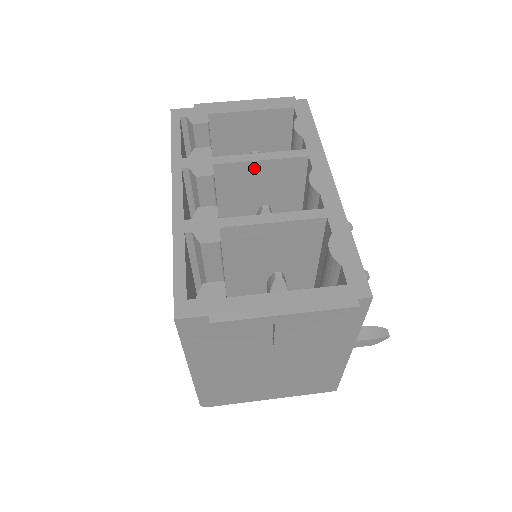
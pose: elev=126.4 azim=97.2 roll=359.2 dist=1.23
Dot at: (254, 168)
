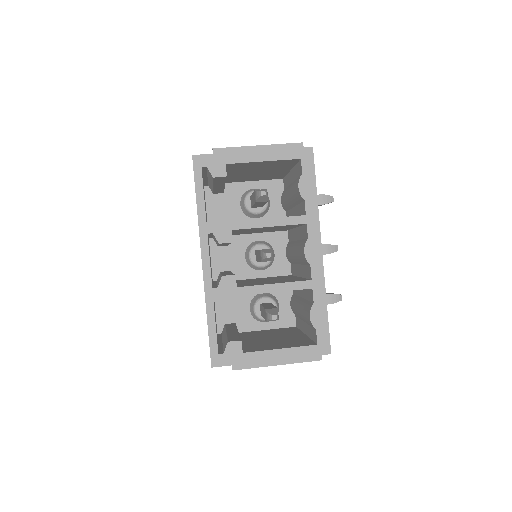
Dot at: occluded
